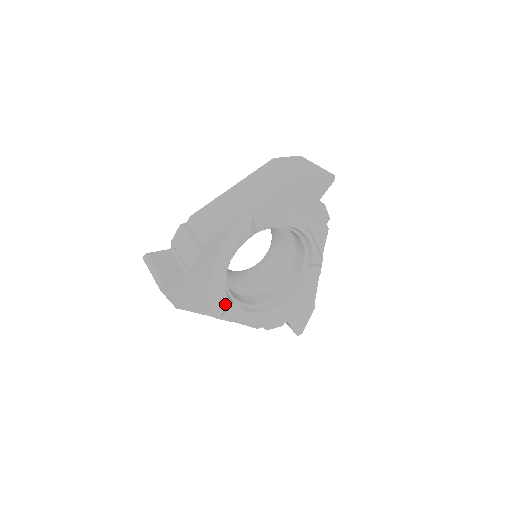
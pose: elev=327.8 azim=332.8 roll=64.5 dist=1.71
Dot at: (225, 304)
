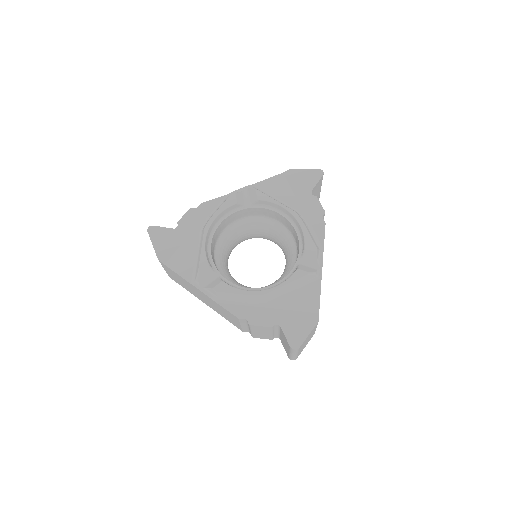
Dot at: (202, 264)
